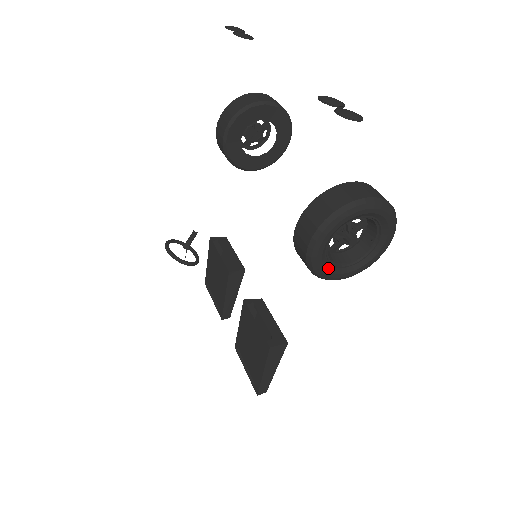
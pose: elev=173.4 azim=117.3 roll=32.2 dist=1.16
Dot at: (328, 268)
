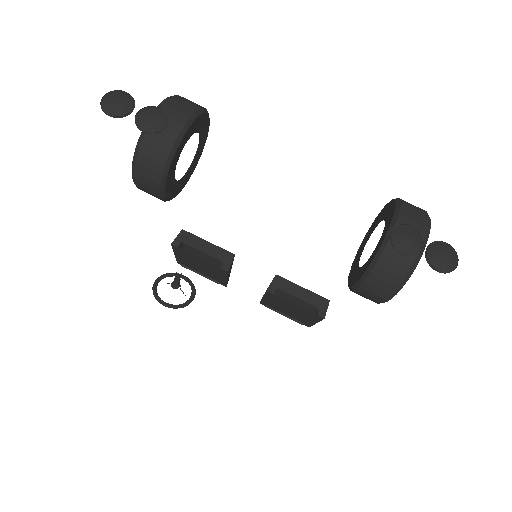
Dot at: occluded
